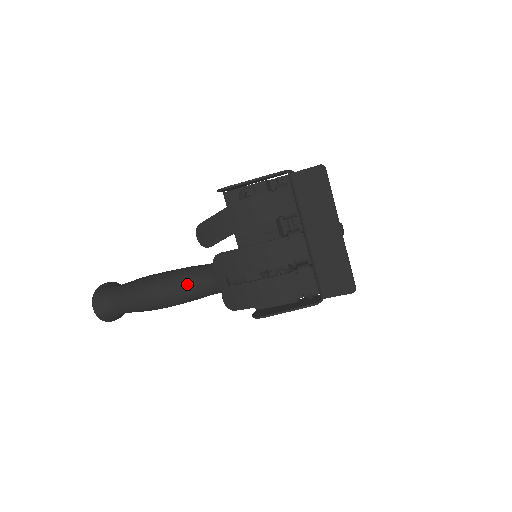
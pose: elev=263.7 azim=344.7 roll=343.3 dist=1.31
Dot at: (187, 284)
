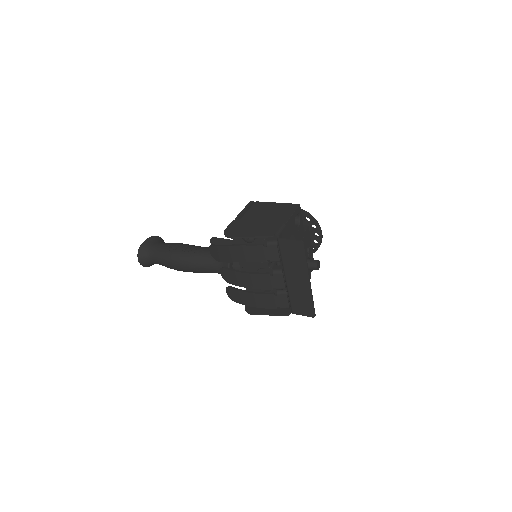
Dot at: (204, 266)
